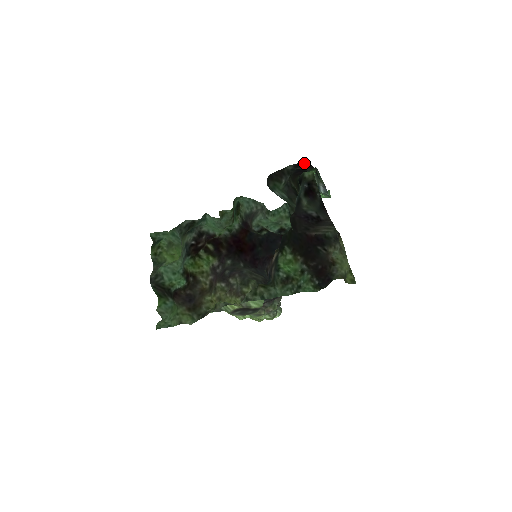
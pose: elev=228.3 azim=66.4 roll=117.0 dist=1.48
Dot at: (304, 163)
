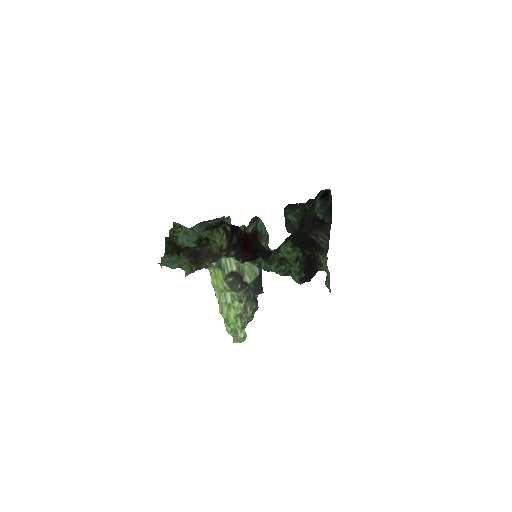
Dot at: occluded
